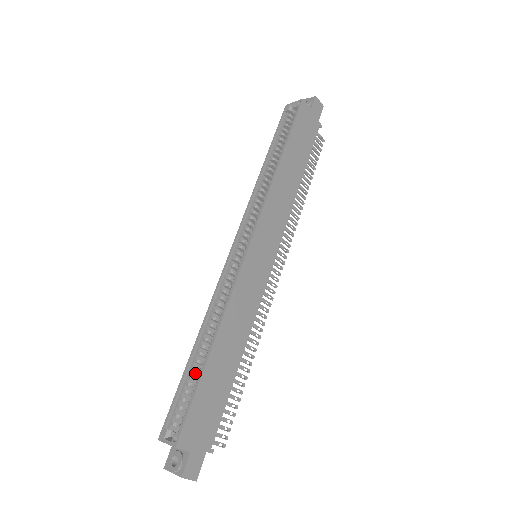
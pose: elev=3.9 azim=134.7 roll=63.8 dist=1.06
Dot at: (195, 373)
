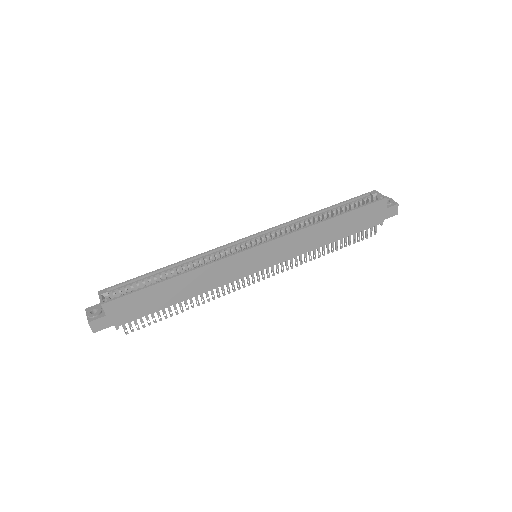
Dot at: (153, 280)
